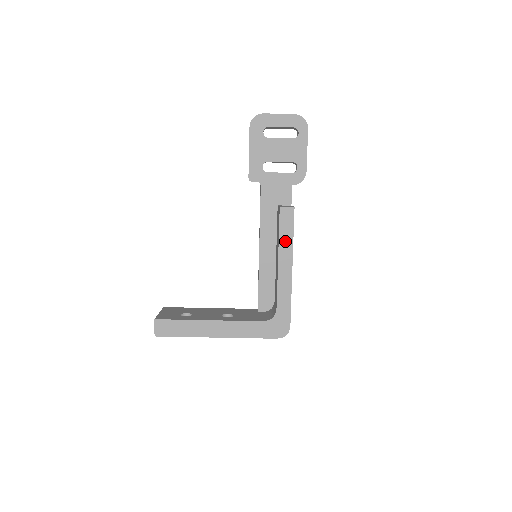
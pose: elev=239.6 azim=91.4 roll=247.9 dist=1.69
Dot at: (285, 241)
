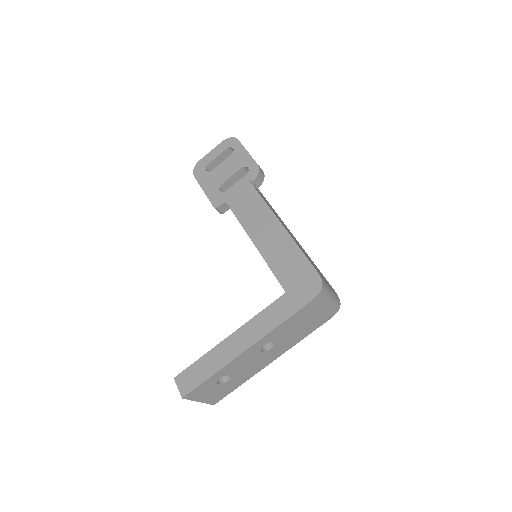
Dot at: (256, 206)
